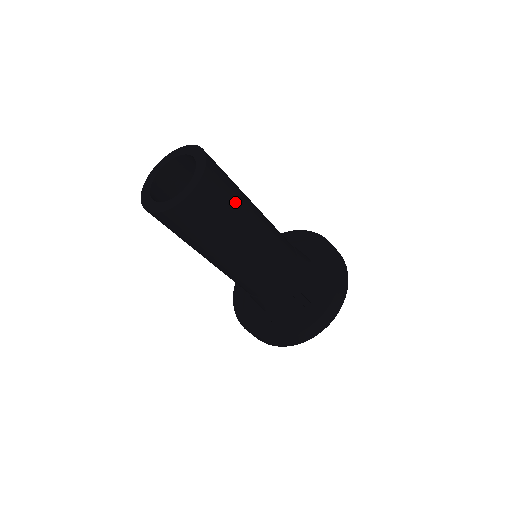
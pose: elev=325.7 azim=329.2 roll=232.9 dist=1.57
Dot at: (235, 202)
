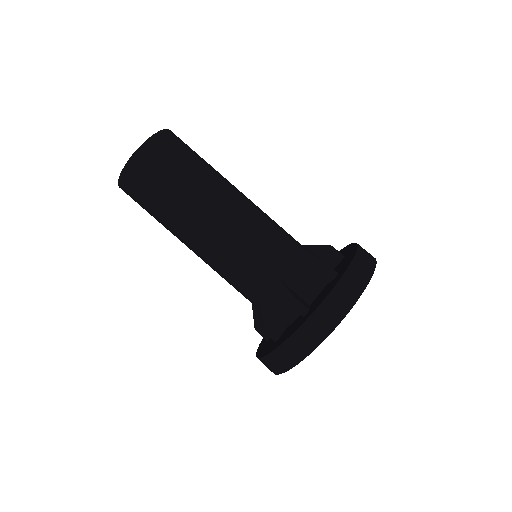
Dot at: (190, 171)
